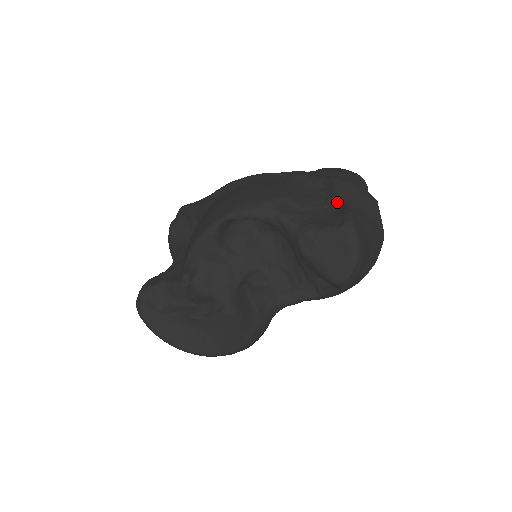
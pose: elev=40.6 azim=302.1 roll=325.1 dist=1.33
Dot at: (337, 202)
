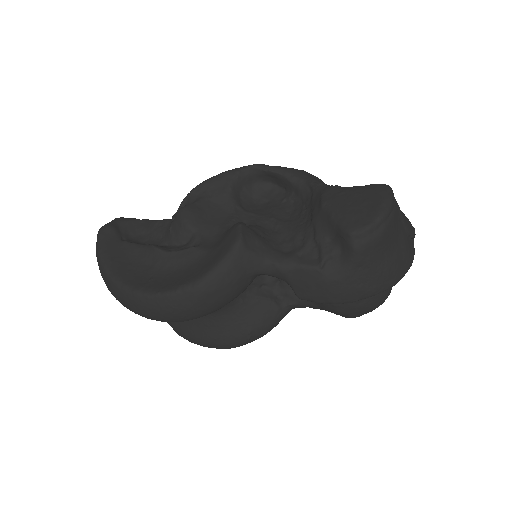
Dot at: occluded
